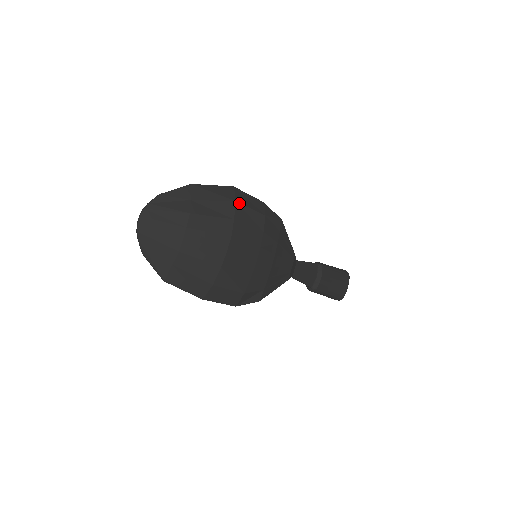
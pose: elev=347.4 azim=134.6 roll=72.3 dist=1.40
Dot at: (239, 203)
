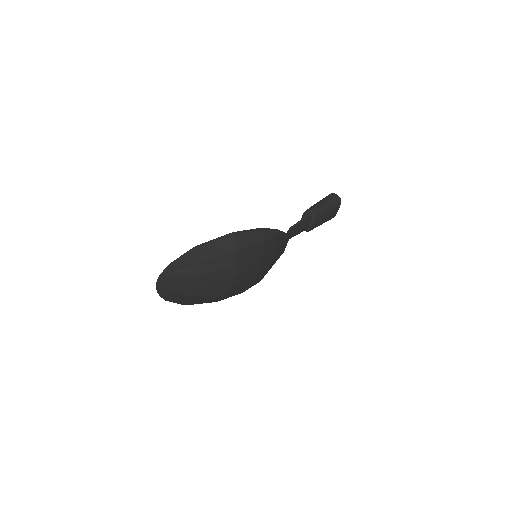
Dot at: (240, 249)
